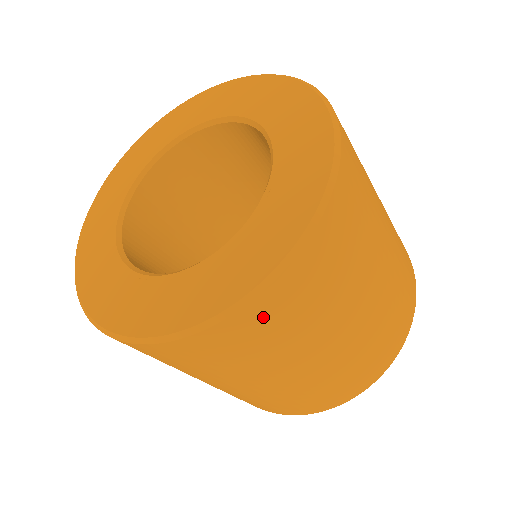
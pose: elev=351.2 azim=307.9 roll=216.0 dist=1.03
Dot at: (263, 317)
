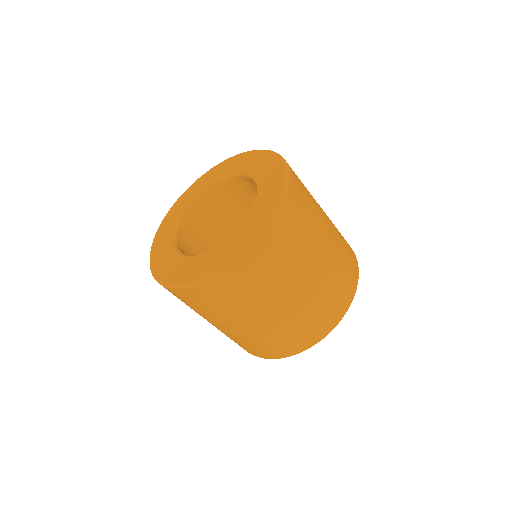
Dot at: (246, 271)
